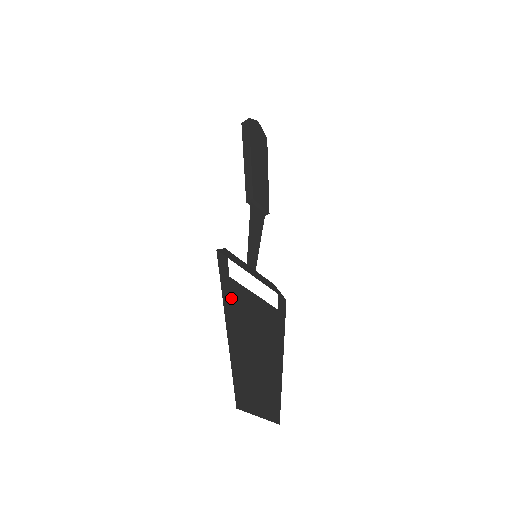
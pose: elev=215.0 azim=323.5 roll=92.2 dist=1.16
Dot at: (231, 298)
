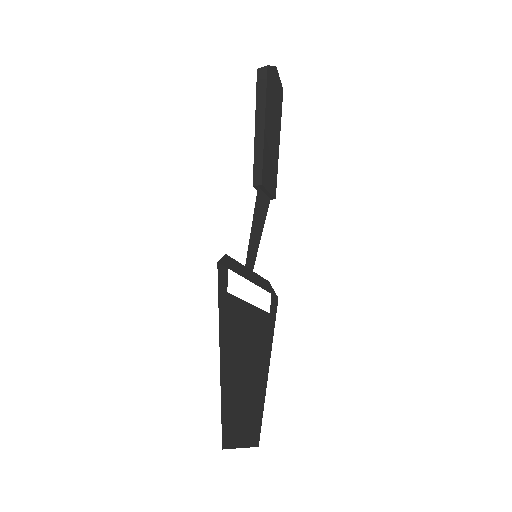
Dot at: (227, 319)
